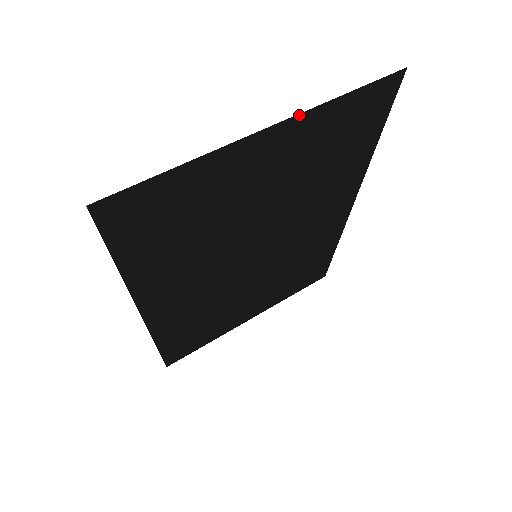
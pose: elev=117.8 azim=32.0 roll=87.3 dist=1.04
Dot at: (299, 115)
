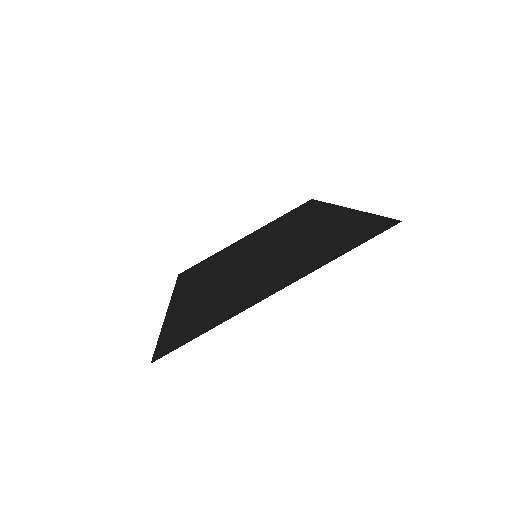
Dot at: (303, 276)
